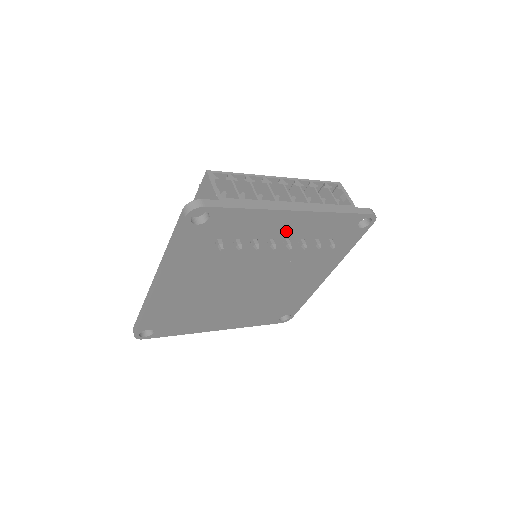
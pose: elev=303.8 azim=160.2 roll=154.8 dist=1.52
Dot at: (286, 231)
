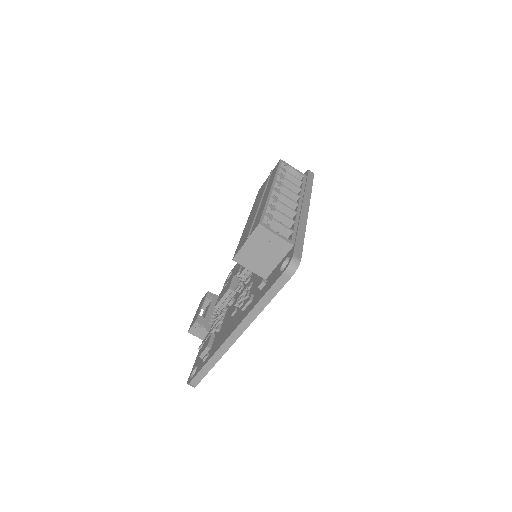
Dot at: occluded
